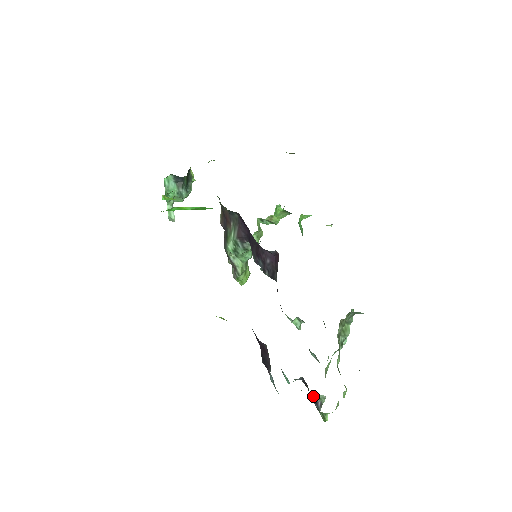
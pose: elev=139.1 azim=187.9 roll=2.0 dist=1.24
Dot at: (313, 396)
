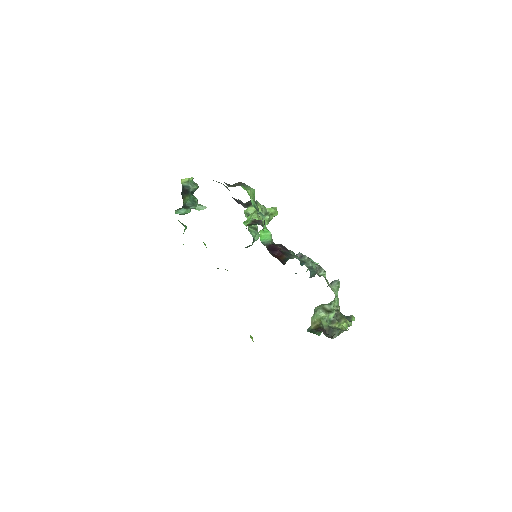
Dot at: occluded
